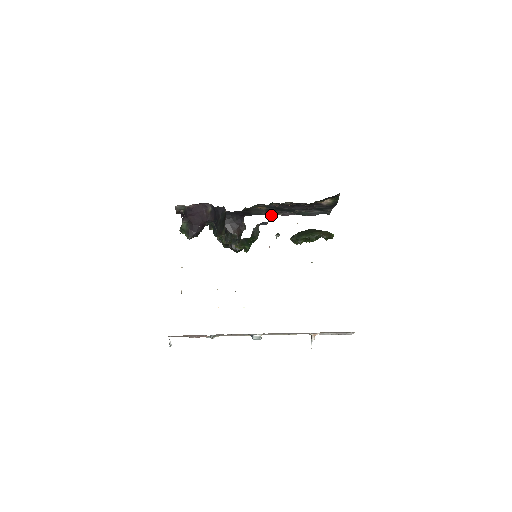
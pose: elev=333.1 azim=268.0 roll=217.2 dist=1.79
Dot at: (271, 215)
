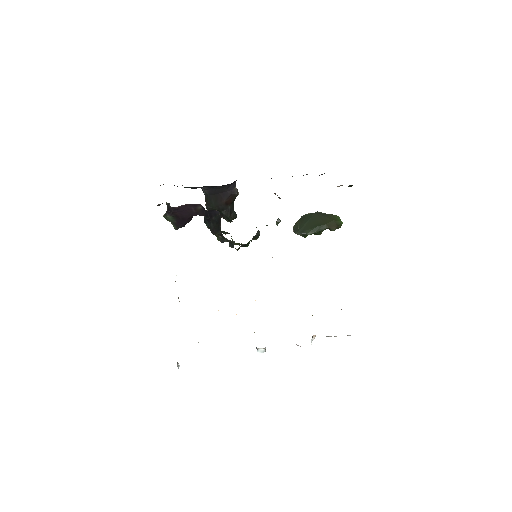
Dot at: occluded
